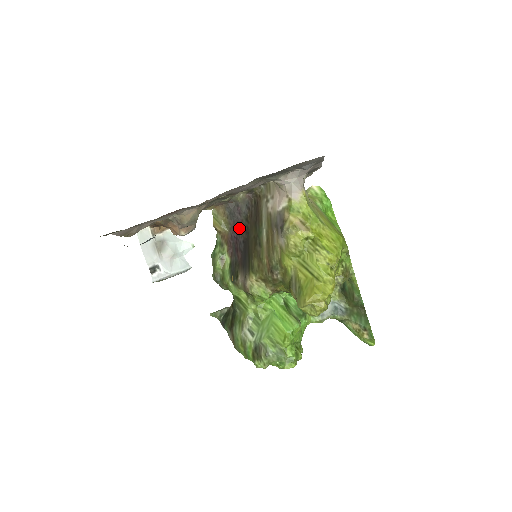
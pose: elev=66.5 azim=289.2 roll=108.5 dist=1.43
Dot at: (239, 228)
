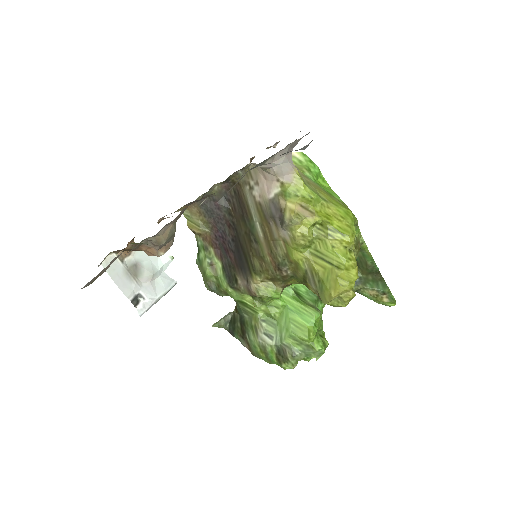
Dot at: (223, 225)
